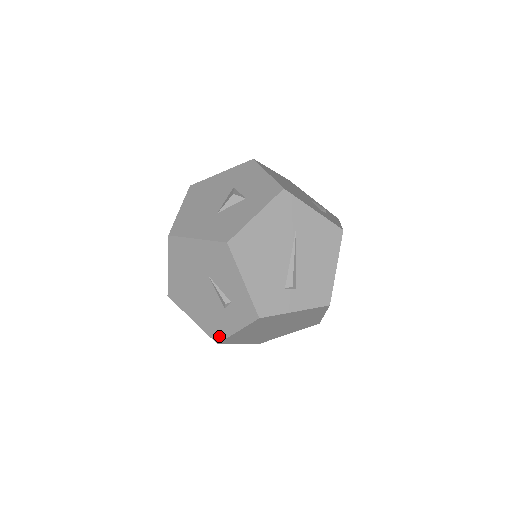
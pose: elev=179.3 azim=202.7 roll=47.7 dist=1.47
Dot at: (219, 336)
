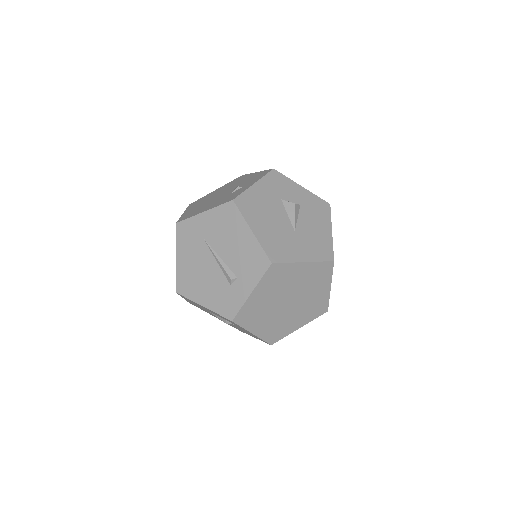
Dot at: occluded
